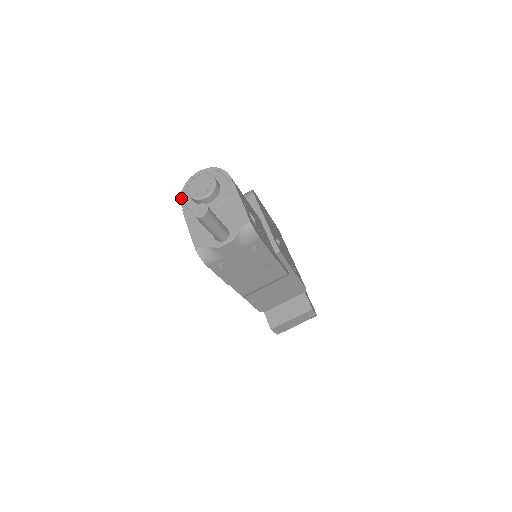
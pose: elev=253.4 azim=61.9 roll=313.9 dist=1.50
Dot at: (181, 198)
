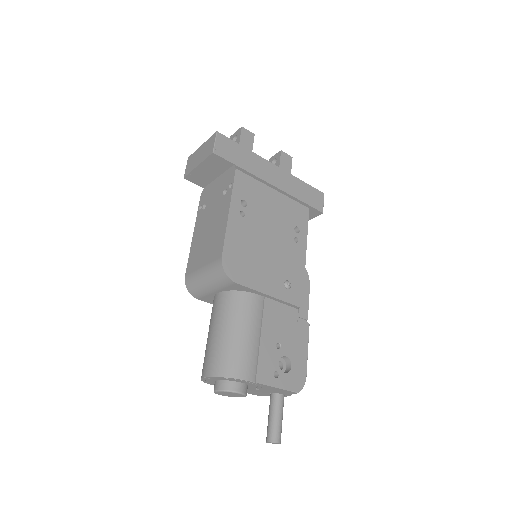
Dot at: occluded
